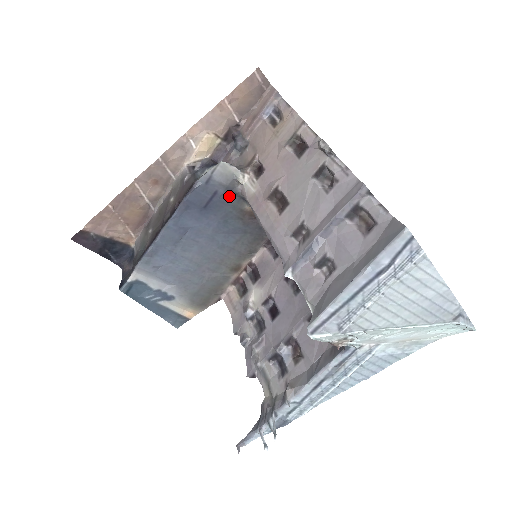
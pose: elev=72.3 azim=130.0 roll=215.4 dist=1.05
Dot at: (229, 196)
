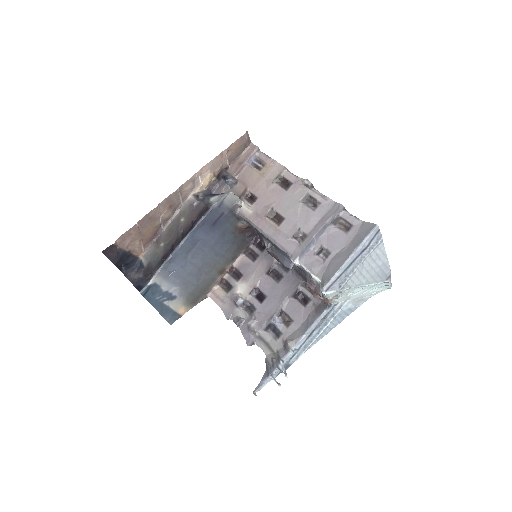
Dot at: (230, 216)
